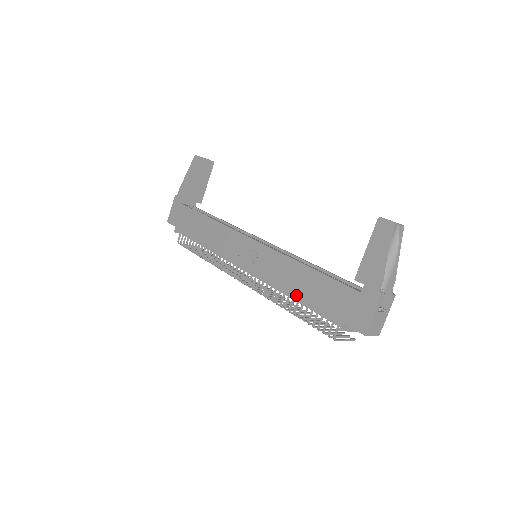
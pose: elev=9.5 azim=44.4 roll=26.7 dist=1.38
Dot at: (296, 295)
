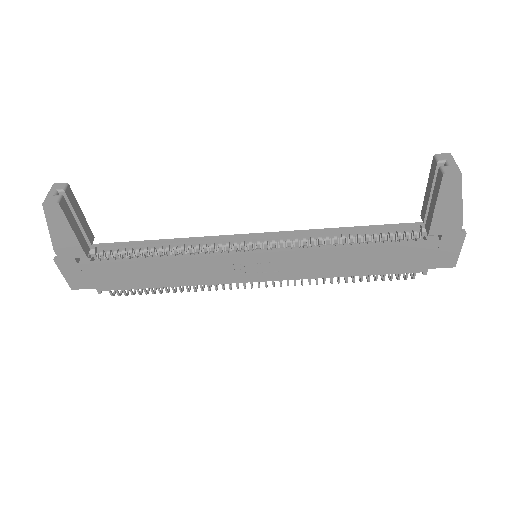
Dot at: (355, 273)
